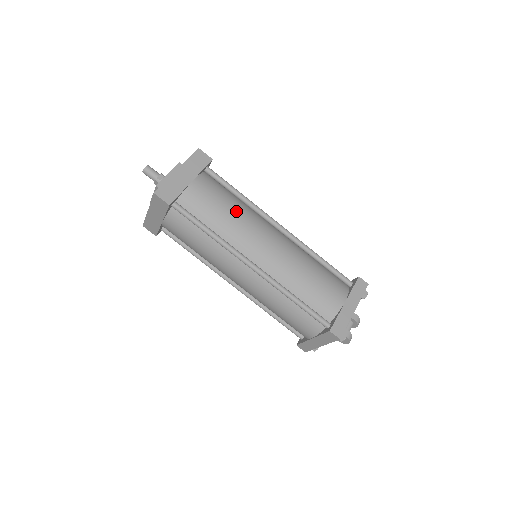
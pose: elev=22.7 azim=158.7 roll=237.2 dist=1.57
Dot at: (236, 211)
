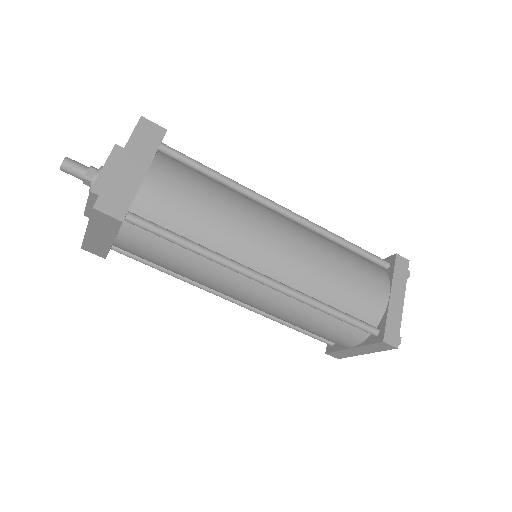
Dot at: (222, 204)
